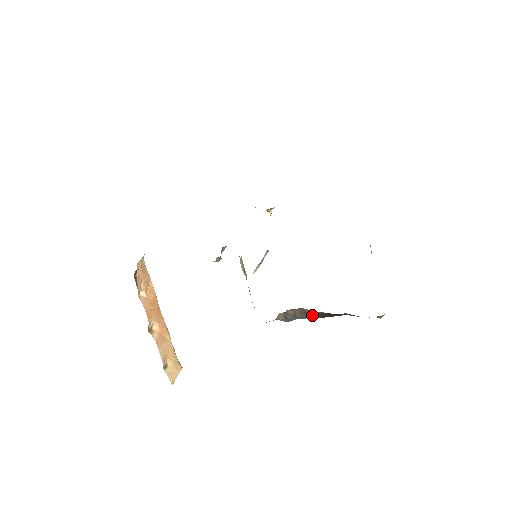
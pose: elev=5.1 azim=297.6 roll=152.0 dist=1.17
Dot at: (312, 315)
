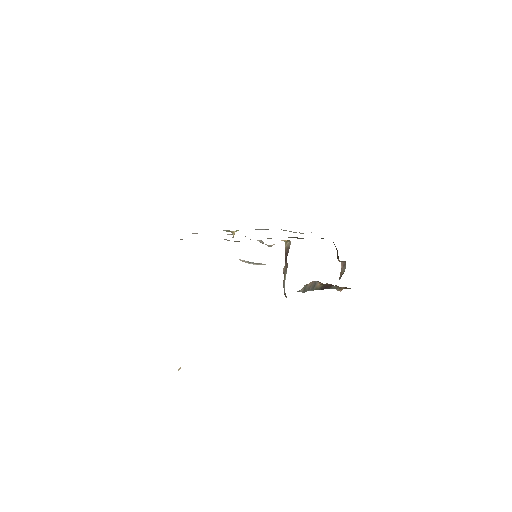
Dot at: (317, 288)
